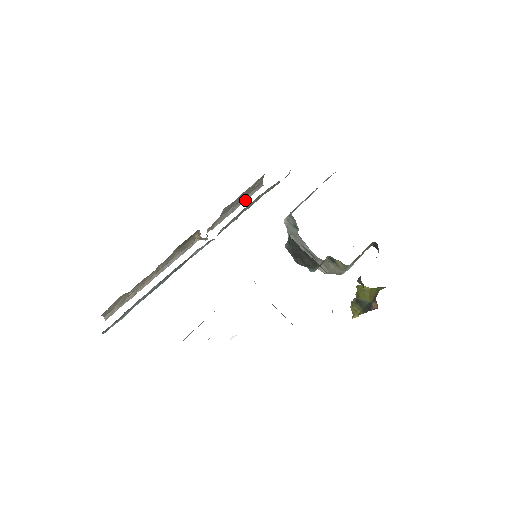
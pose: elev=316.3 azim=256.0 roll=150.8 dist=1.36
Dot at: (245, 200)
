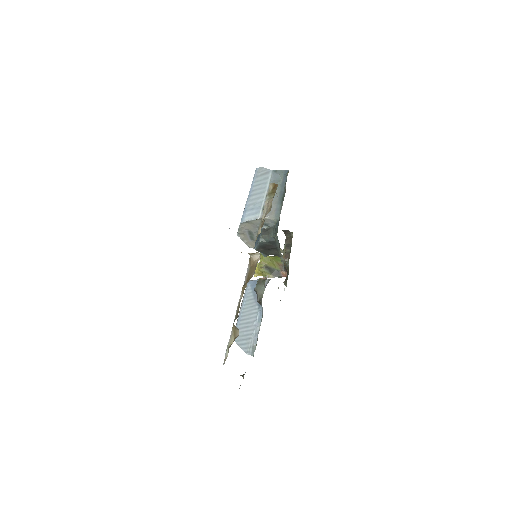
Dot at: occluded
